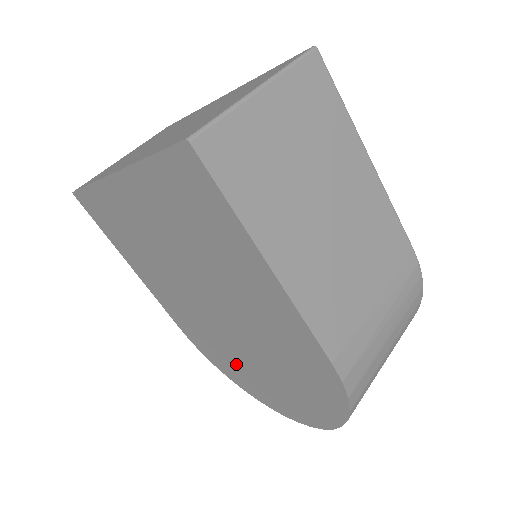
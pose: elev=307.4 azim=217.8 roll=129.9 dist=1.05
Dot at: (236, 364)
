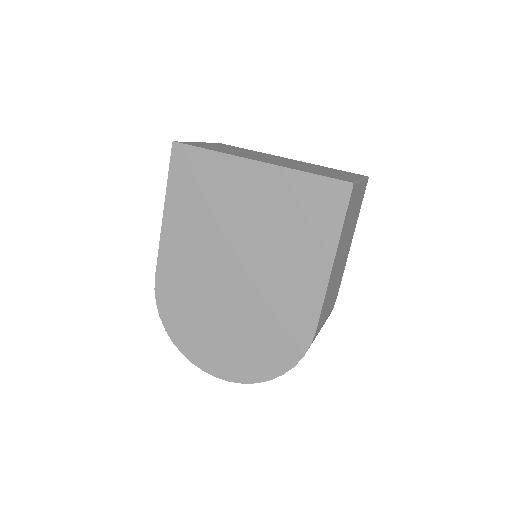
Dot at: (199, 319)
